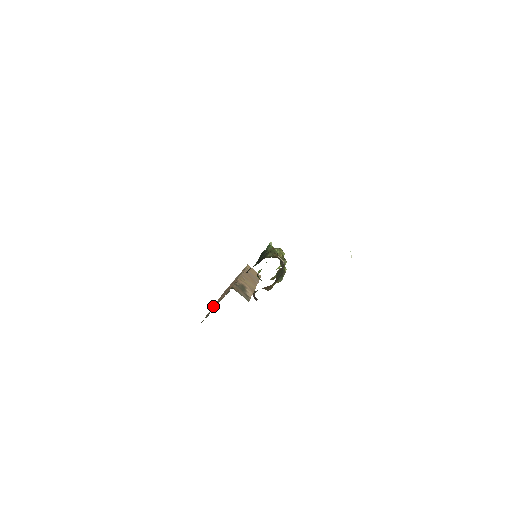
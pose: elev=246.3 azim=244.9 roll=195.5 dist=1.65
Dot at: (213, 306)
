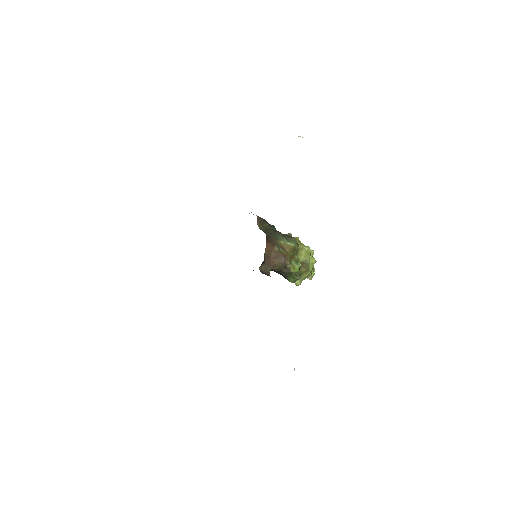
Dot at: occluded
